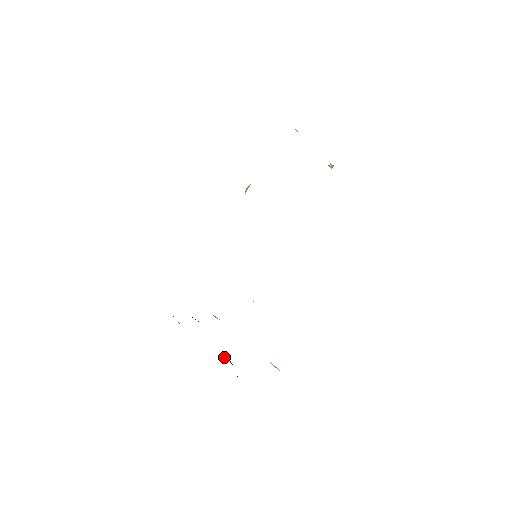
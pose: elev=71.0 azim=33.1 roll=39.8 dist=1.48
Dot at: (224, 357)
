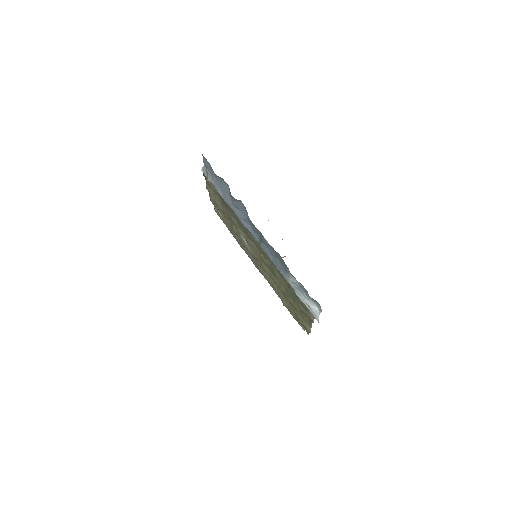
Dot at: occluded
